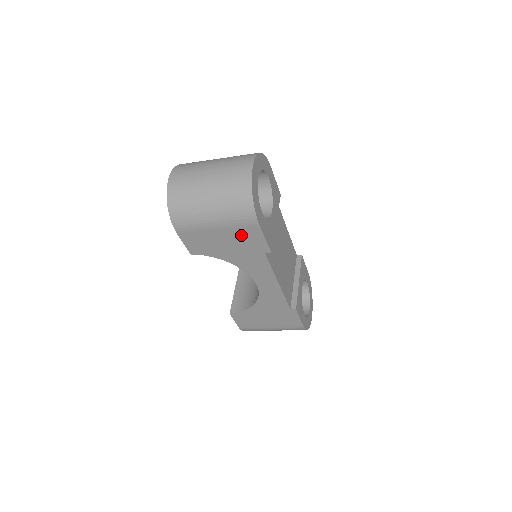
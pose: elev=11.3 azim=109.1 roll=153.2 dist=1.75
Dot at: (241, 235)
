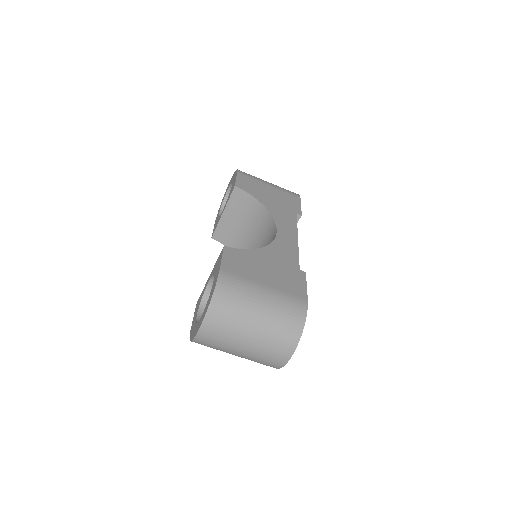
Dot at: (285, 197)
